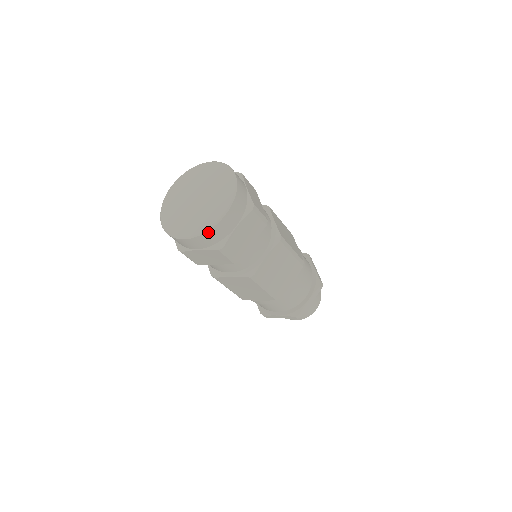
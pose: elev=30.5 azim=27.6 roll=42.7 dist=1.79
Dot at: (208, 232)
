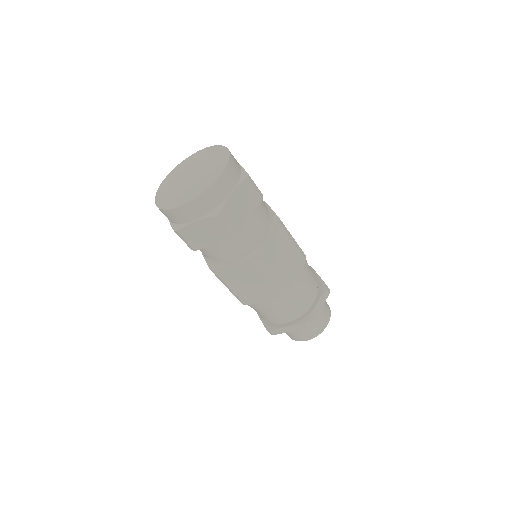
Dot at: (203, 194)
